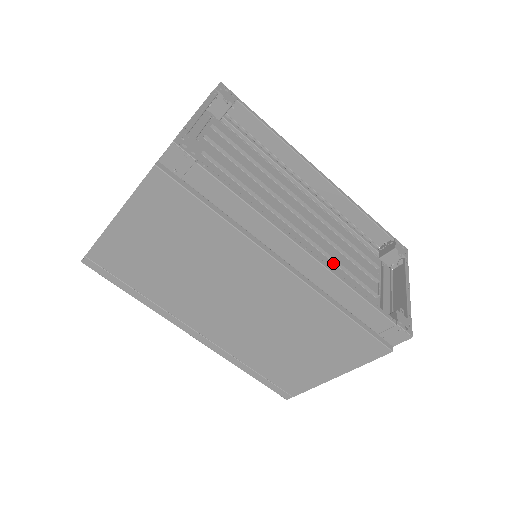
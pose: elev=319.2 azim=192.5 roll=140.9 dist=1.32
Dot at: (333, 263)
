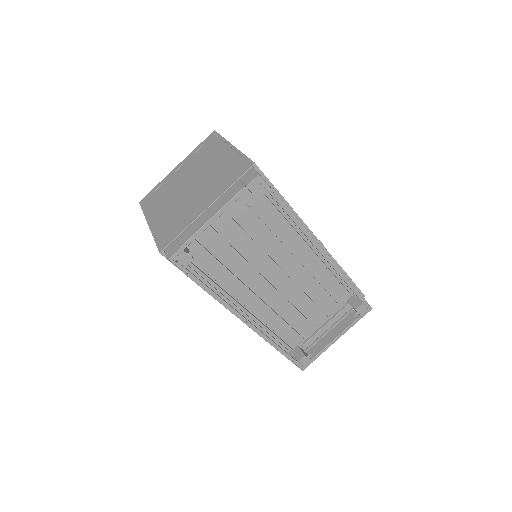
Dot at: (291, 305)
